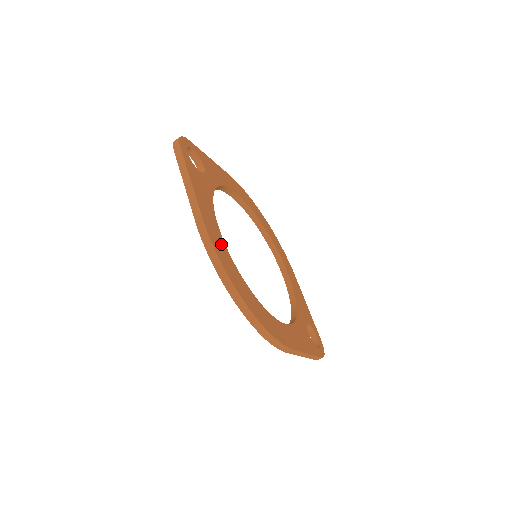
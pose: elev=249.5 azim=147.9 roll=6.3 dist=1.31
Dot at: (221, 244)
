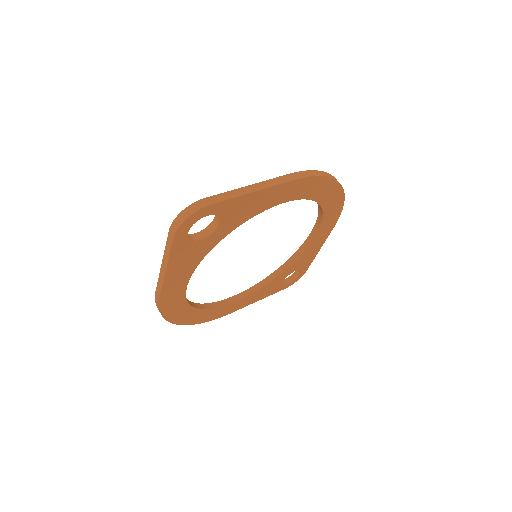
Dot at: (178, 300)
